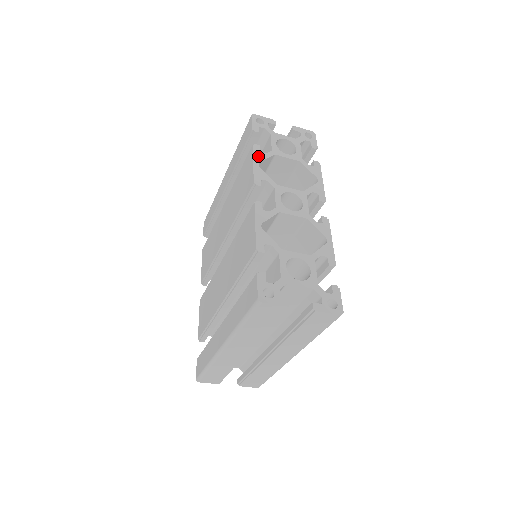
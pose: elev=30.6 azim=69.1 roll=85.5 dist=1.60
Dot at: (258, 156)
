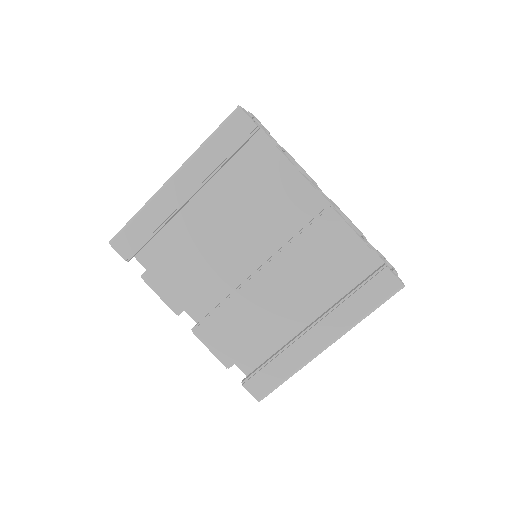
Dot at: (286, 157)
